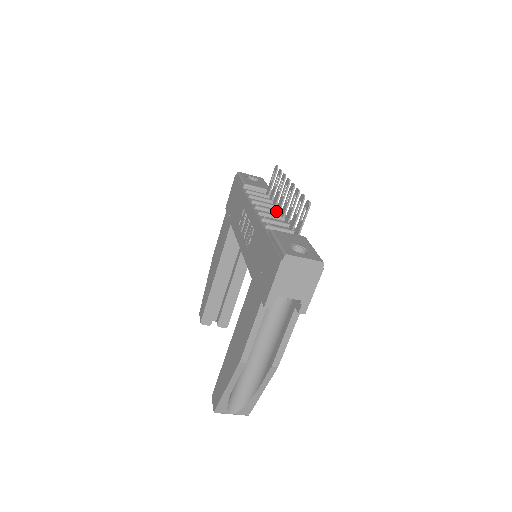
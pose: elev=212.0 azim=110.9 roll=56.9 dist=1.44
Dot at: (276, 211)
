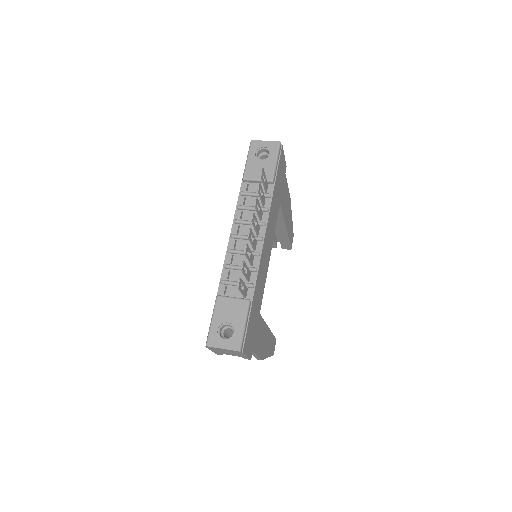
Dot at: (251, 238)
